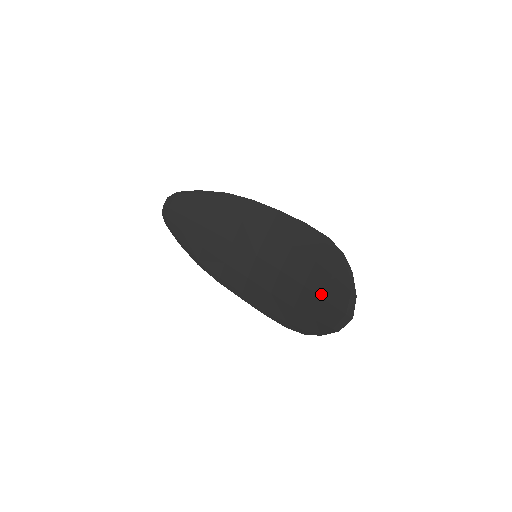
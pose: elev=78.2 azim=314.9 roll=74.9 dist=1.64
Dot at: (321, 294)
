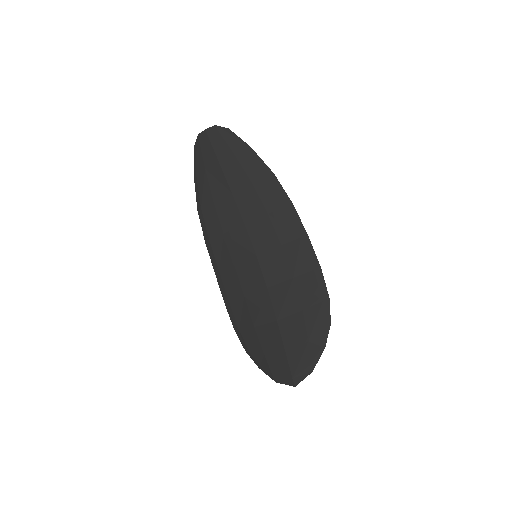
Dot at: (286, 342)
